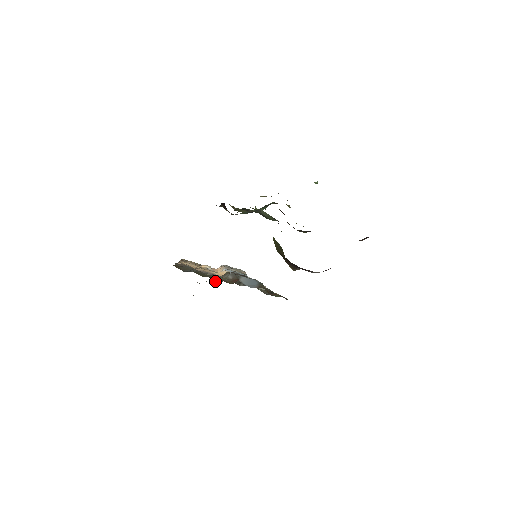
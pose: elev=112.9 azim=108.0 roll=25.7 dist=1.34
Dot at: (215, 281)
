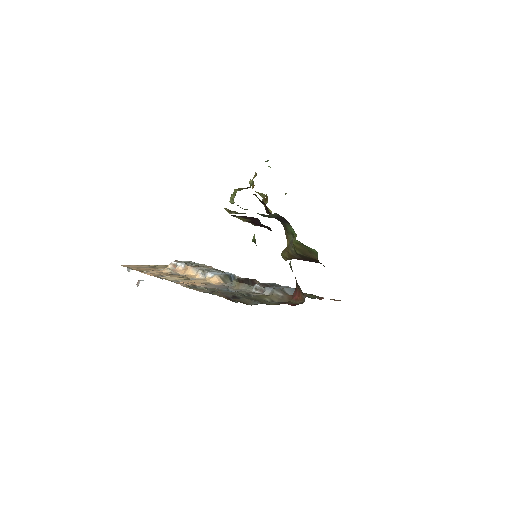
Dot at: occluded
